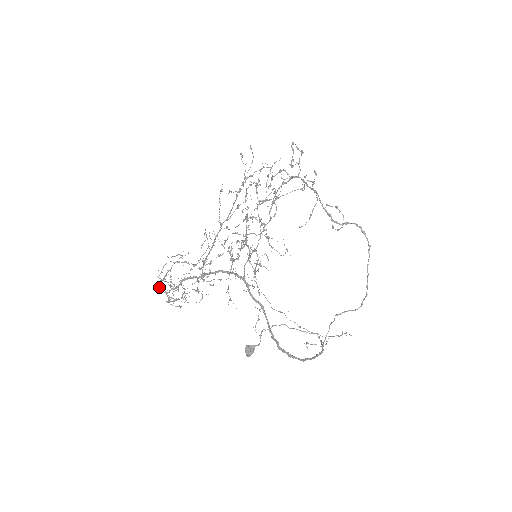
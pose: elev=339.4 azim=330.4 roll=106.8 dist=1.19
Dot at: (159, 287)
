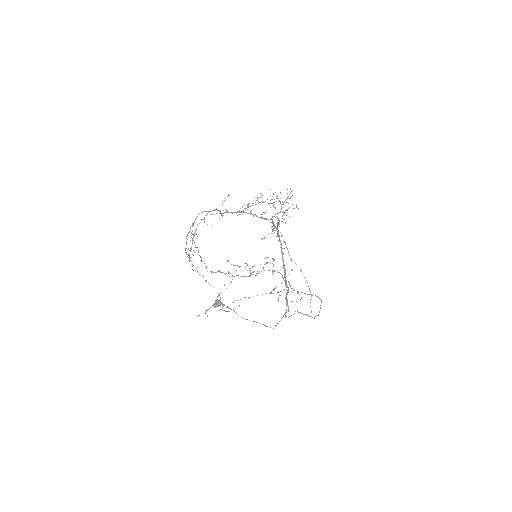
Dot at: (195, 219)
